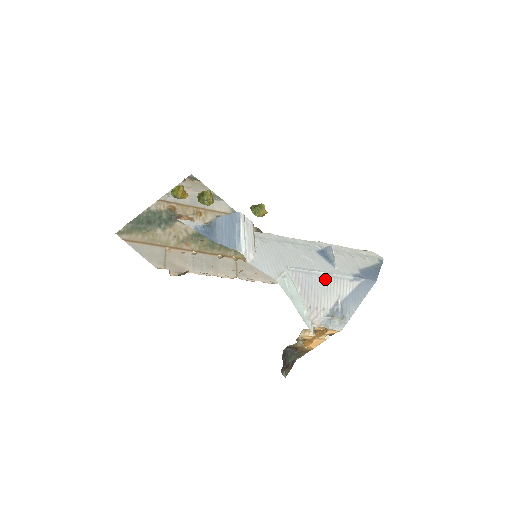
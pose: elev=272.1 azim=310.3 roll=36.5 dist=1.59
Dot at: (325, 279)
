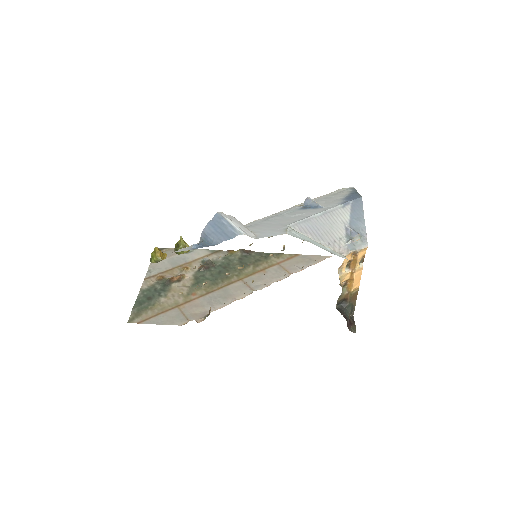
Dot at: (323, 217)
